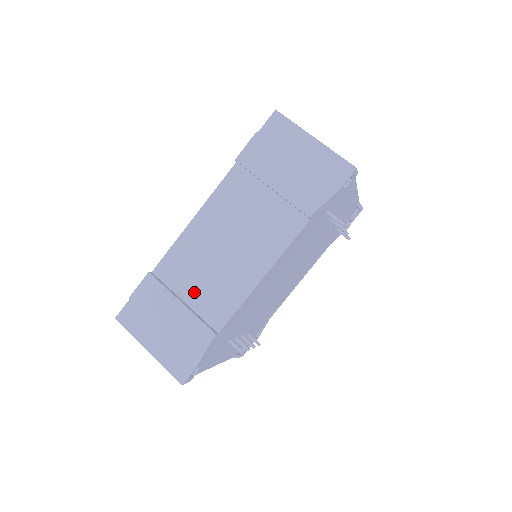
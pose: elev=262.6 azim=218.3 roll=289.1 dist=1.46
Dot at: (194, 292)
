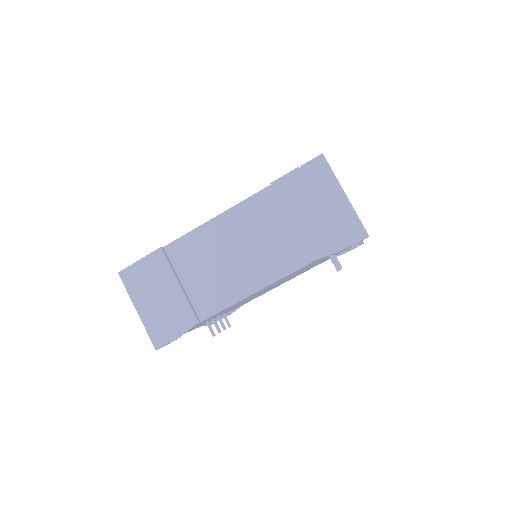
Dot at: (193, 280)
